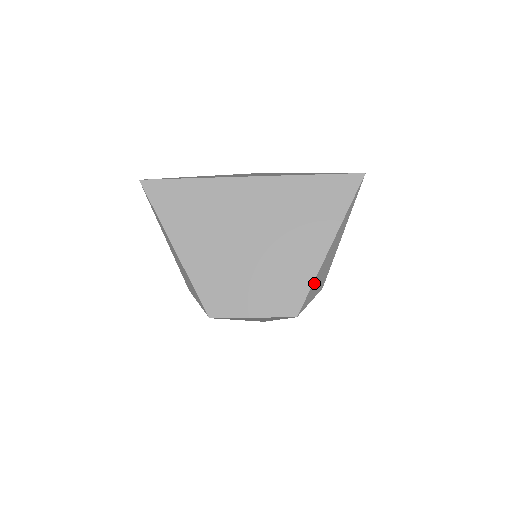
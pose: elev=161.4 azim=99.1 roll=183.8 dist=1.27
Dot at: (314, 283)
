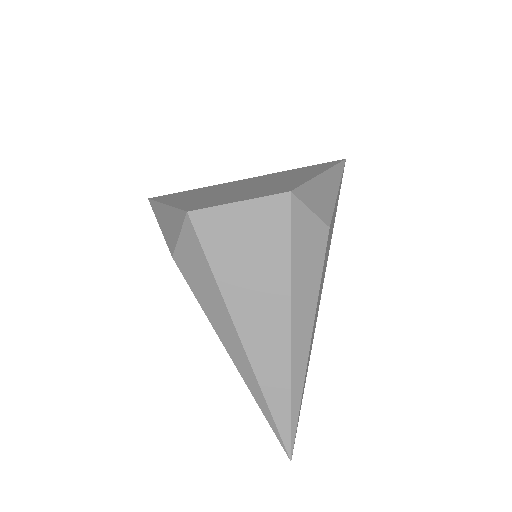
Dot at: (309, 186)
